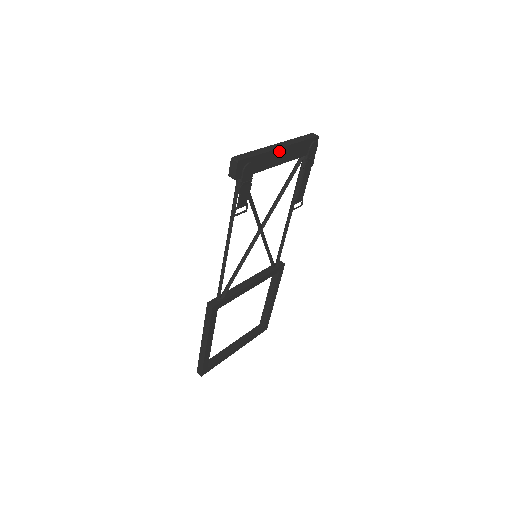
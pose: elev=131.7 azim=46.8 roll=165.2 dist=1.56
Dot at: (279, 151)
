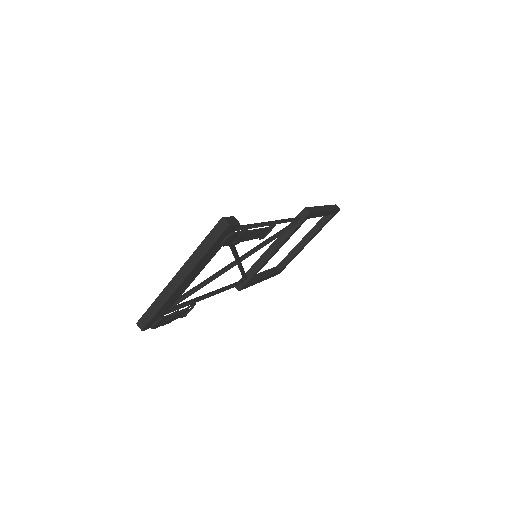
Dot at: (182, 284)
